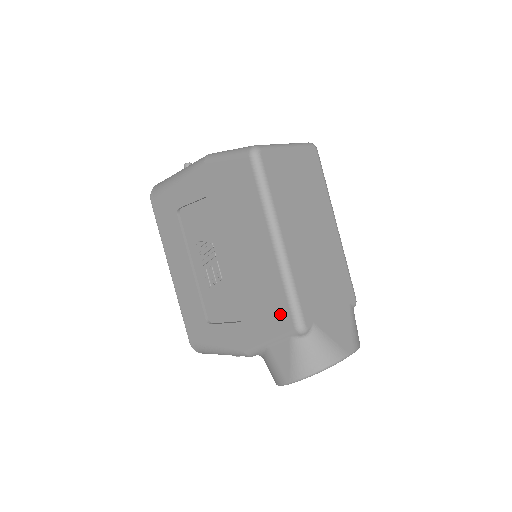
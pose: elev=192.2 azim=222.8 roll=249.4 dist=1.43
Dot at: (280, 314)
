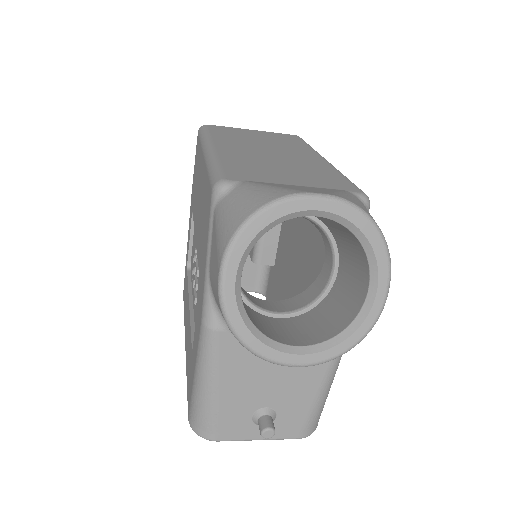
Dot at: (207, 202)
